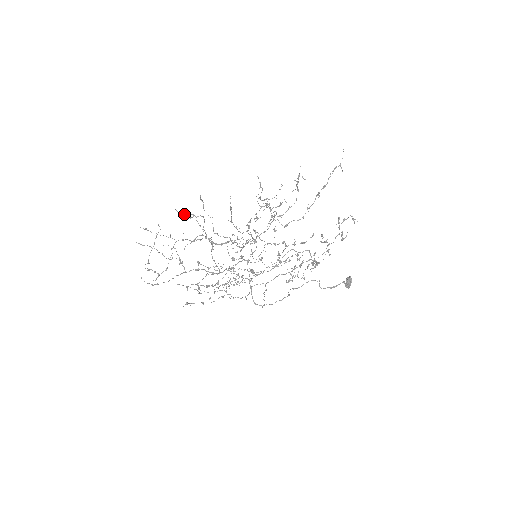
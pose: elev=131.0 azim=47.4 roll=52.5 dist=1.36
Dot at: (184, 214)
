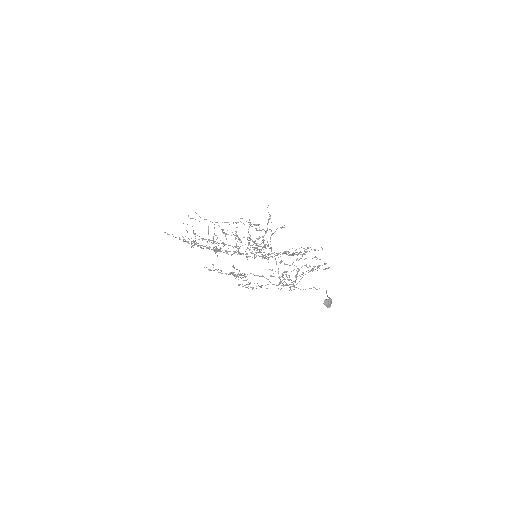
Dot at: (195, 219)
